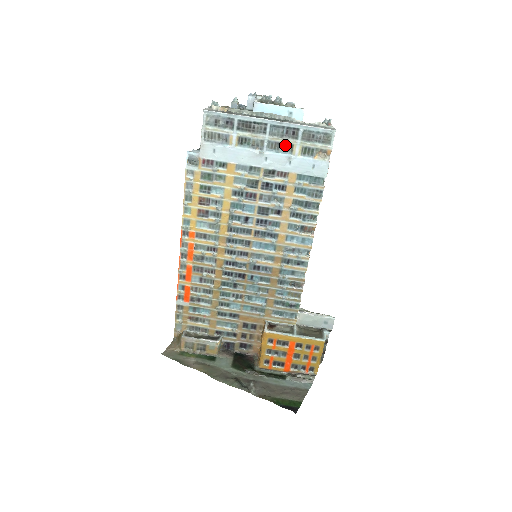
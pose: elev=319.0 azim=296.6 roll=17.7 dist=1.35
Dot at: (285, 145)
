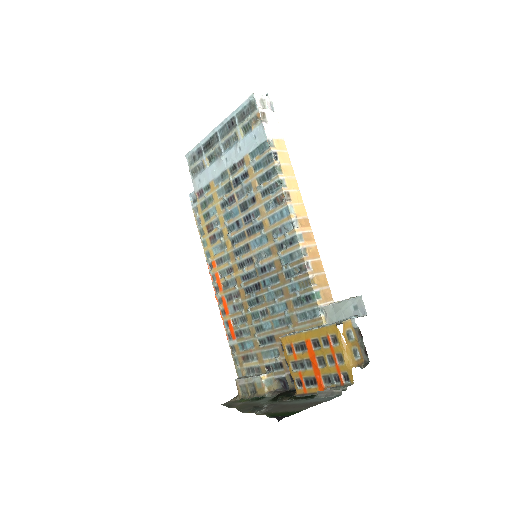
Dot at: (232, 138)
